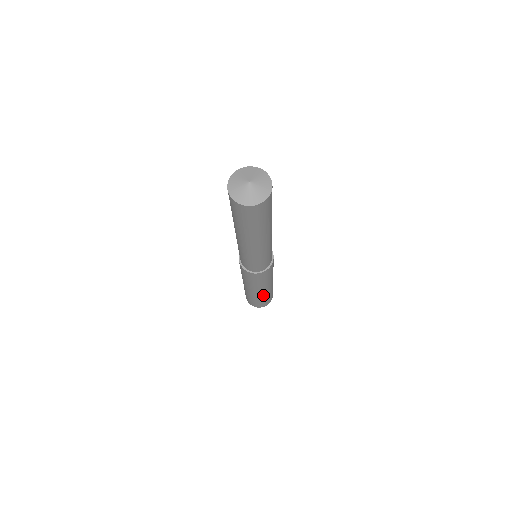
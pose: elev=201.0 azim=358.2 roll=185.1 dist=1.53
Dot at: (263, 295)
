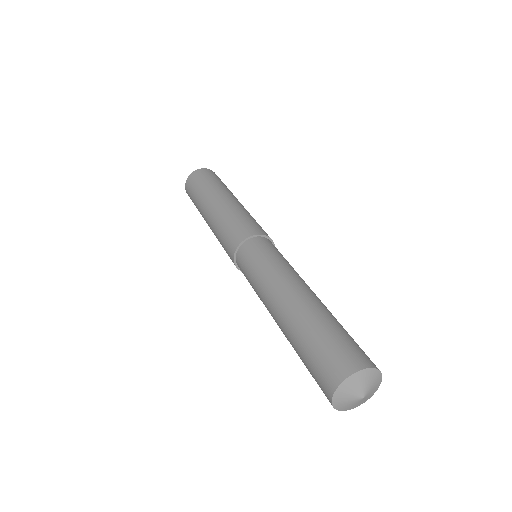
Dot at: occluded
